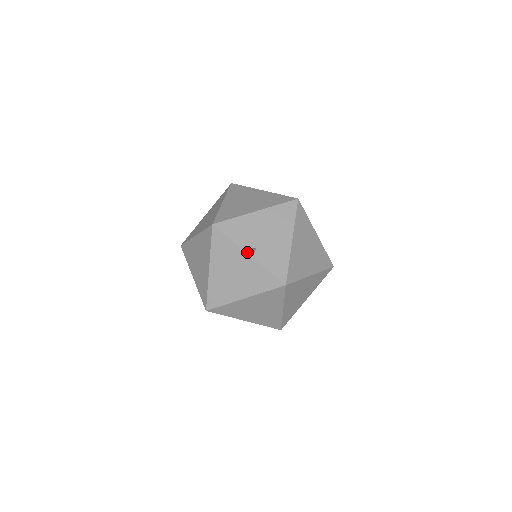
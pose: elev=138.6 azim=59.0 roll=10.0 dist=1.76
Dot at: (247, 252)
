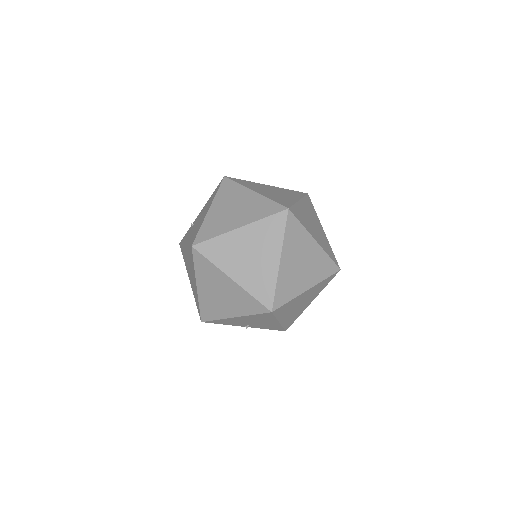
Dot at: occluded
